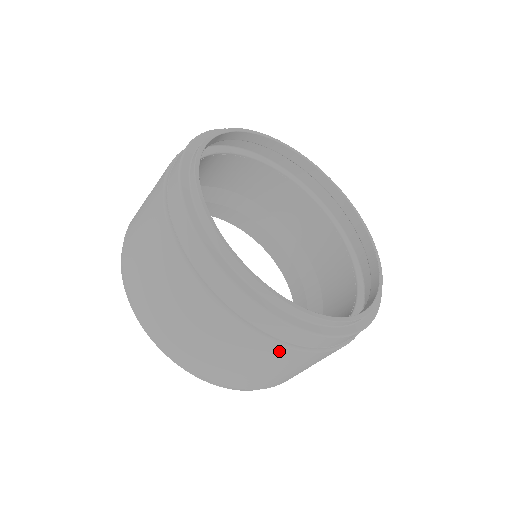
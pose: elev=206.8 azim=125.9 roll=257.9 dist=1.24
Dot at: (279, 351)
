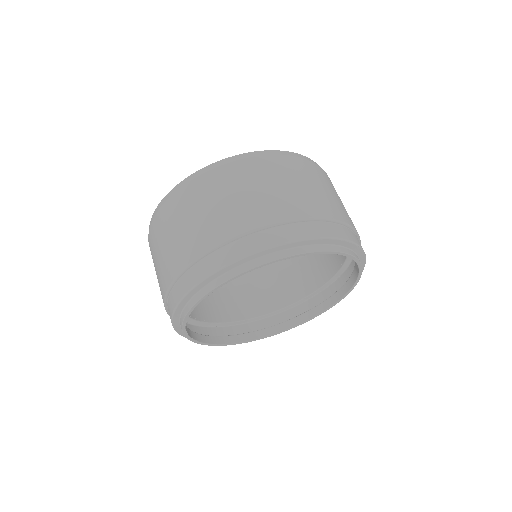
Dot at: occluded
